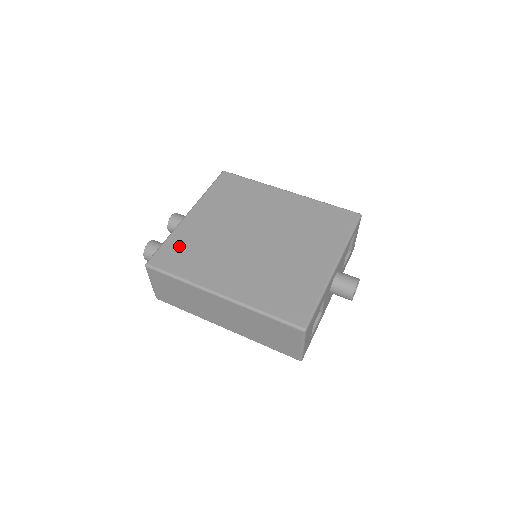
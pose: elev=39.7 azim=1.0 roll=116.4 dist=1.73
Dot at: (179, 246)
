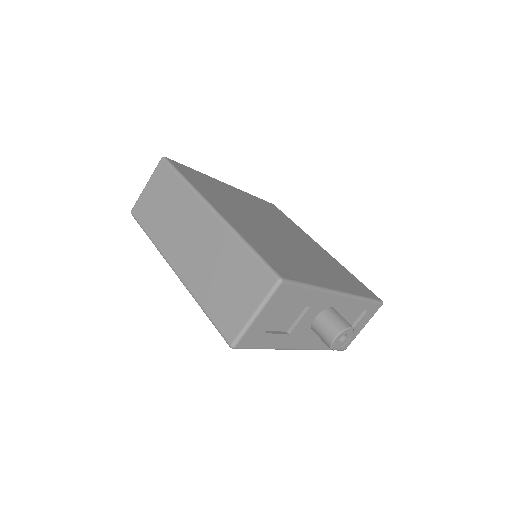
Dot at: (203, 178)
